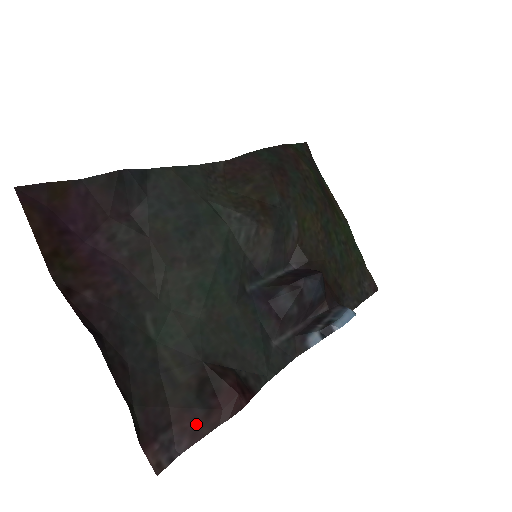
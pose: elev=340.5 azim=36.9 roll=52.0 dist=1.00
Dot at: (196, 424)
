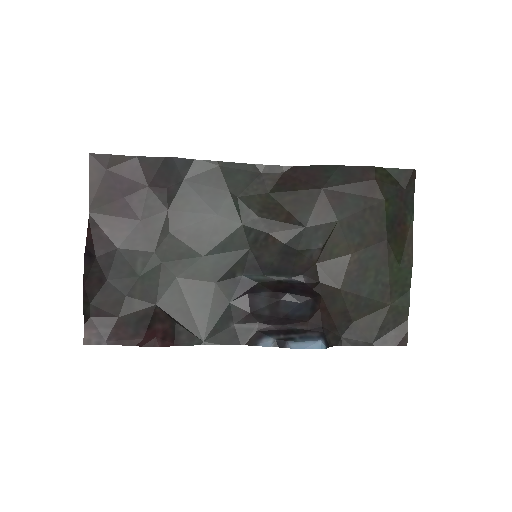
Dot at: (124, 336)
